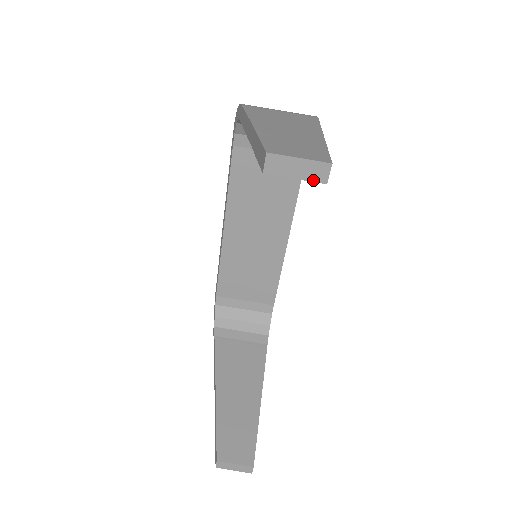
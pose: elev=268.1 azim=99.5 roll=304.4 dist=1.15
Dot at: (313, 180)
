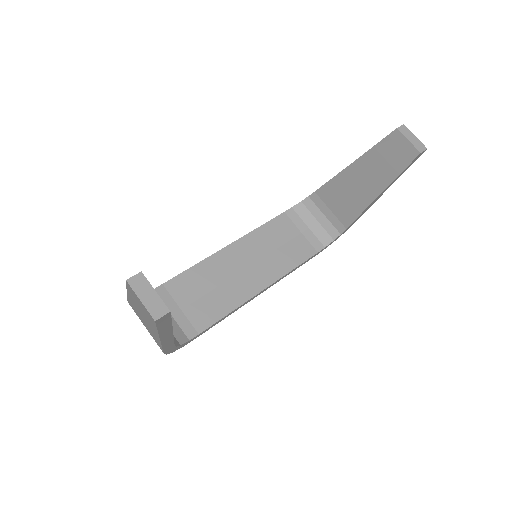
Dot at: (416, 147)
